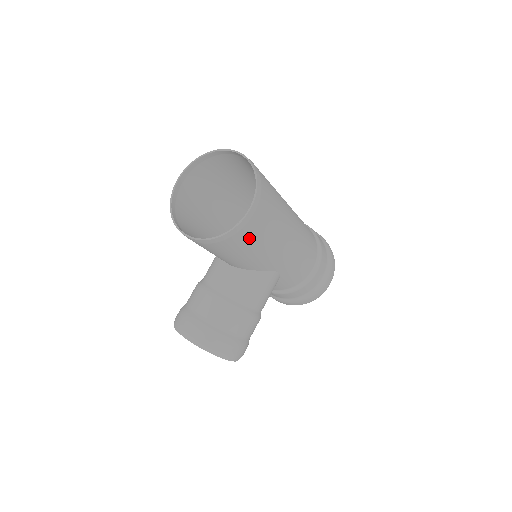
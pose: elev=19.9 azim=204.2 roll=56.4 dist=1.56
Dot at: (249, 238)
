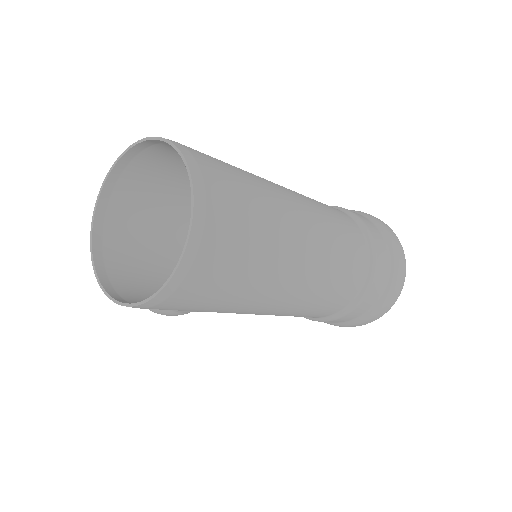
Dot at: occluded
